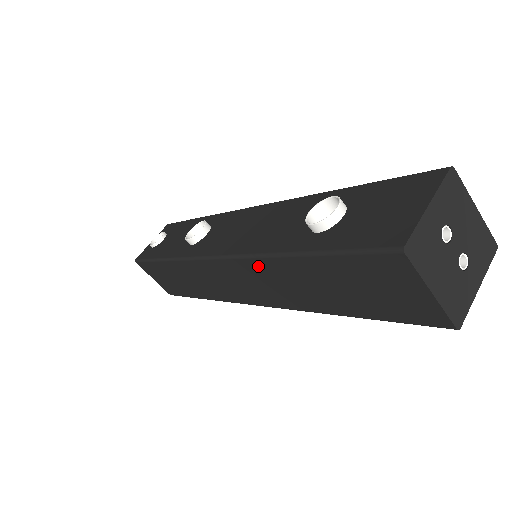
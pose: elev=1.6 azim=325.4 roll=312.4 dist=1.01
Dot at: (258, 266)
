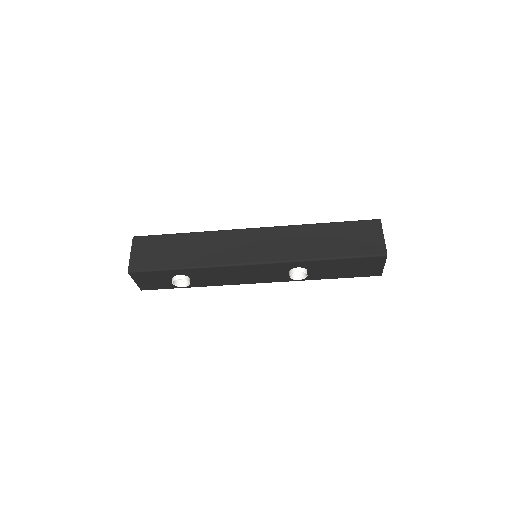
Dot at: (291, 230)
